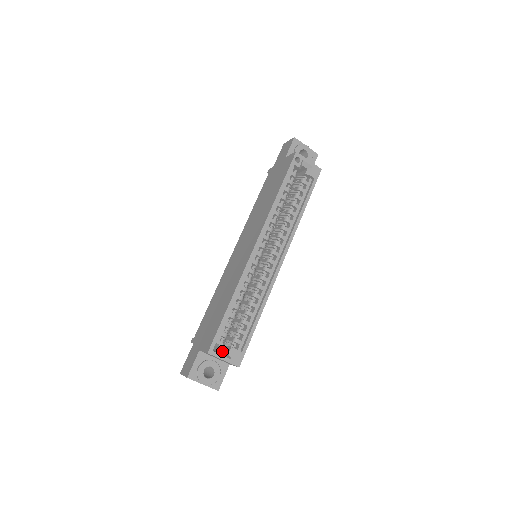
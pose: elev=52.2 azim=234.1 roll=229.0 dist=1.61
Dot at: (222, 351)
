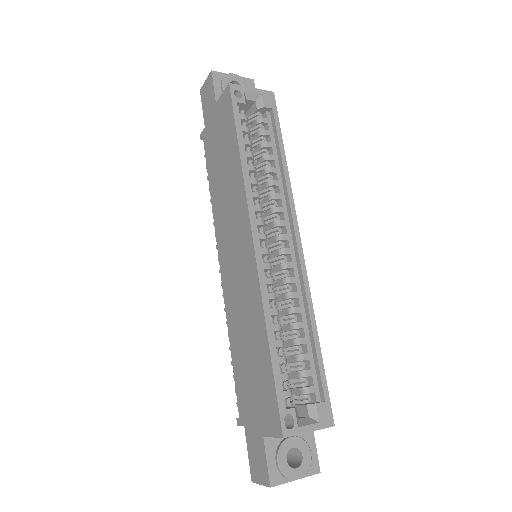
Dot at: (299, 419)
